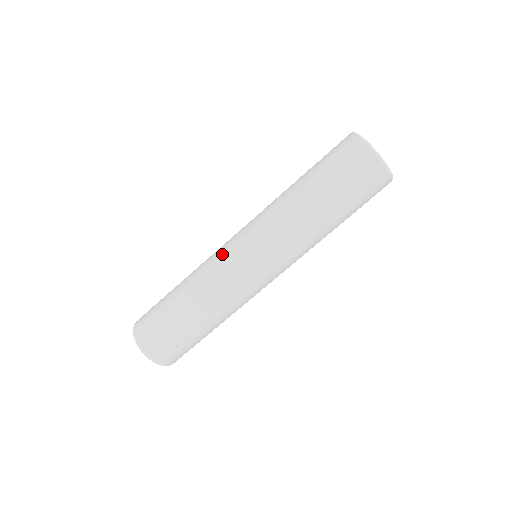
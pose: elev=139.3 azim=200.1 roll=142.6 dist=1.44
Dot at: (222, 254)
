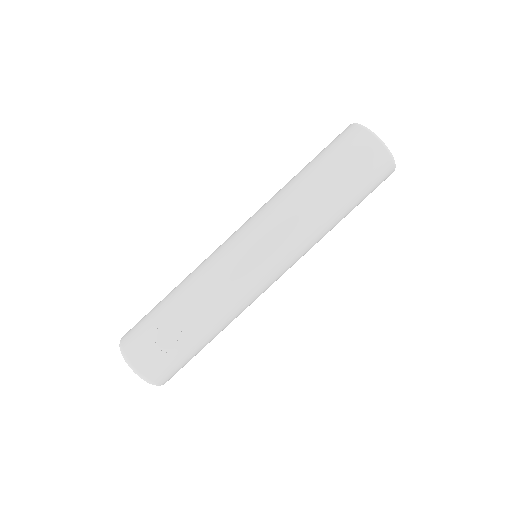
Dot at: (218, 247)
